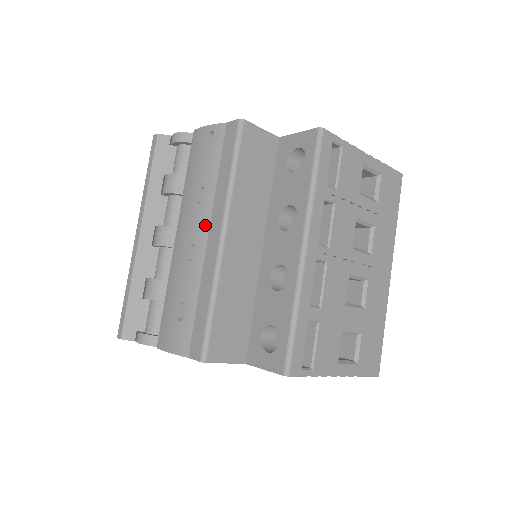
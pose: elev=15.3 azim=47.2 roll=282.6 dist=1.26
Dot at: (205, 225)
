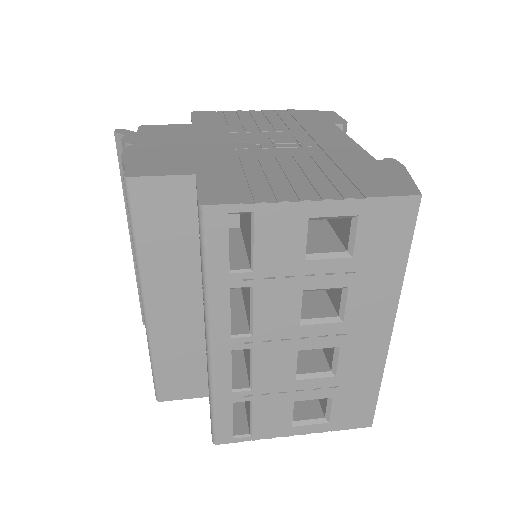
Dot at: occluded
